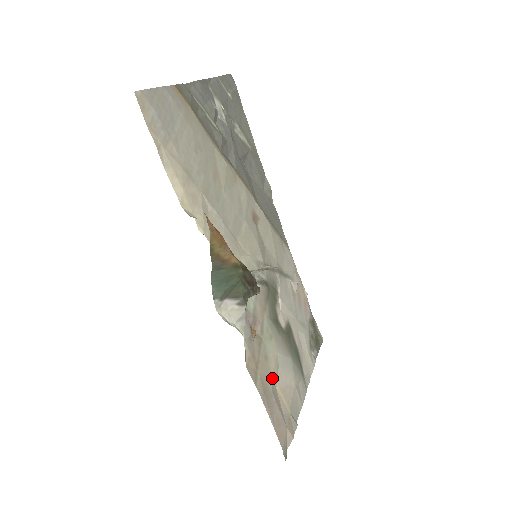
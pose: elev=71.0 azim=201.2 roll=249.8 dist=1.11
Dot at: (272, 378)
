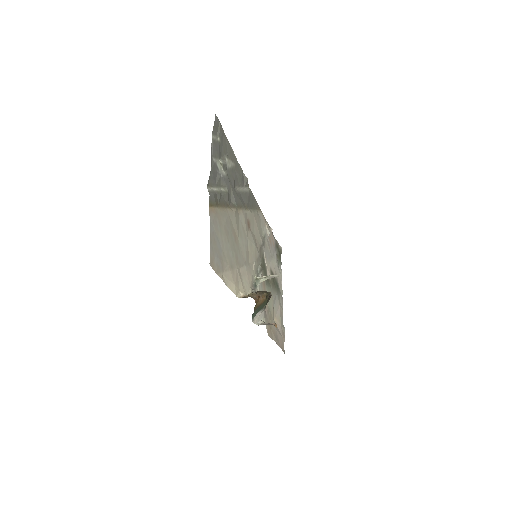
Dot at: (273, 320)
